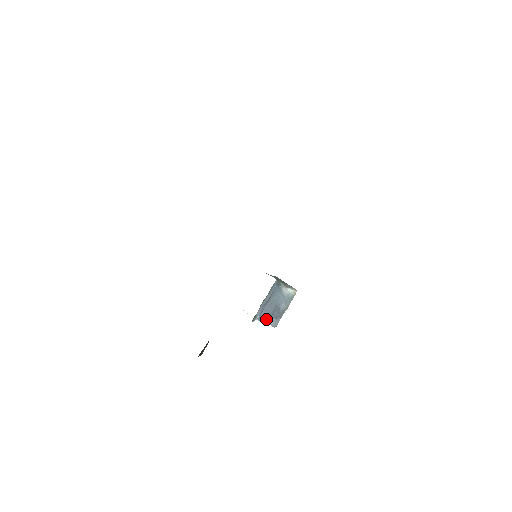
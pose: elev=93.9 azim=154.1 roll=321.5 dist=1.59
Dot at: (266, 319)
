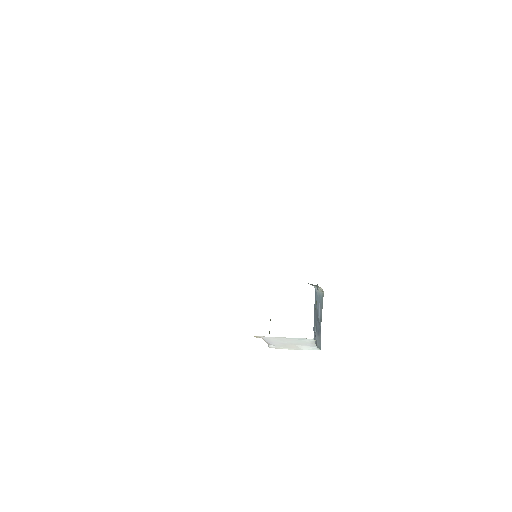
Dot at: (315, 337)
